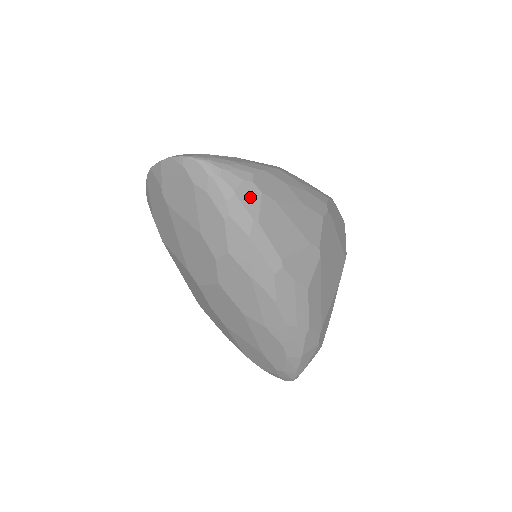
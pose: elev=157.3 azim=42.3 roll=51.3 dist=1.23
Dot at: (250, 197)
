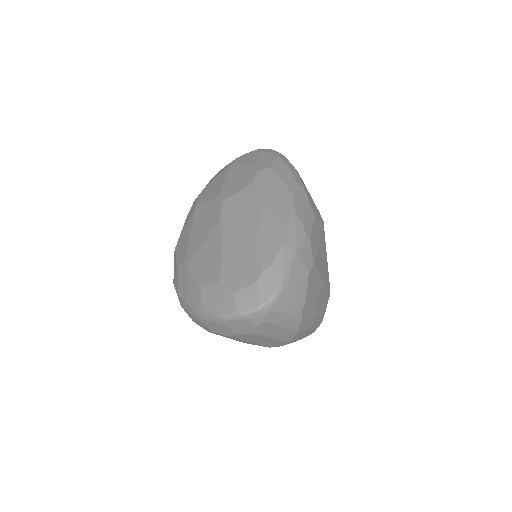
Dot at: occluded
